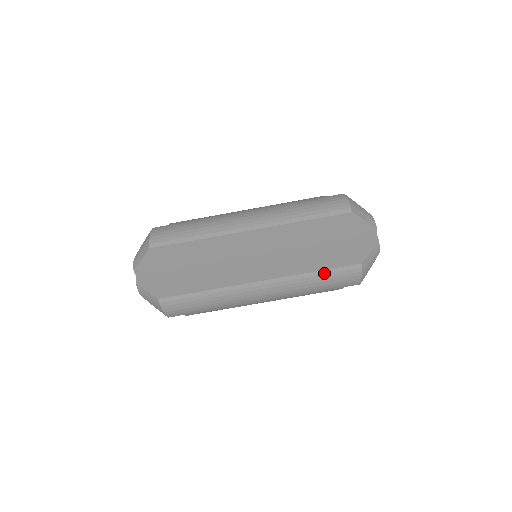
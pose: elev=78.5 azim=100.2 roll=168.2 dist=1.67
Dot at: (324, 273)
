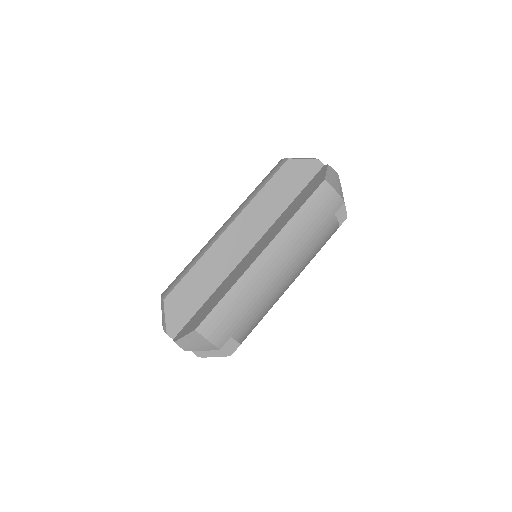
Dot at: (305, 208)
